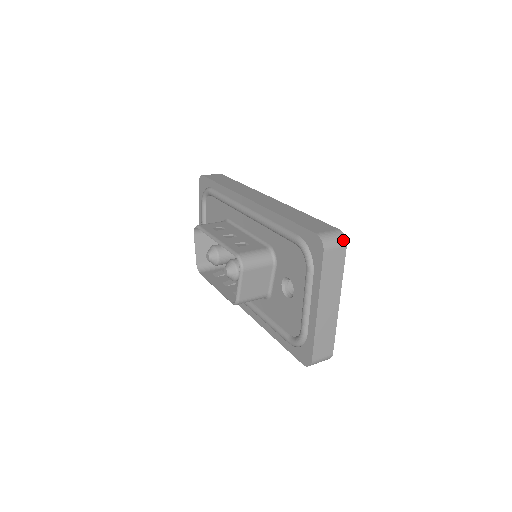
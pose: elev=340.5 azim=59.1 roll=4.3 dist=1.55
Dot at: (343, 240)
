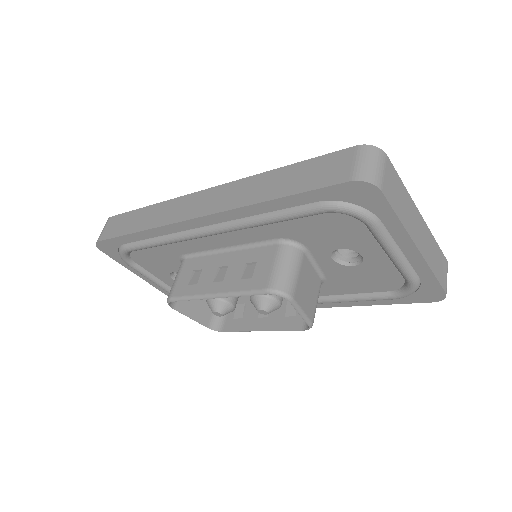
Dot at: (378, 153)
